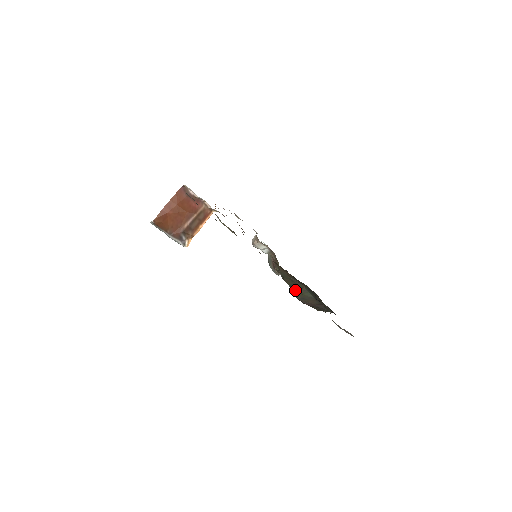
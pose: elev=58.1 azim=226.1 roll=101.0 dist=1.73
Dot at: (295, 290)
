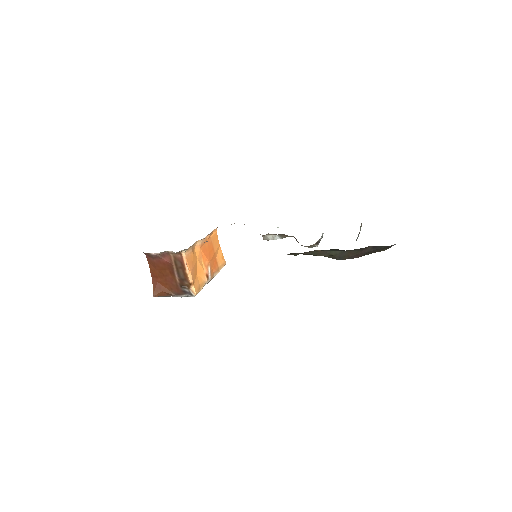
Dot at: occluded
